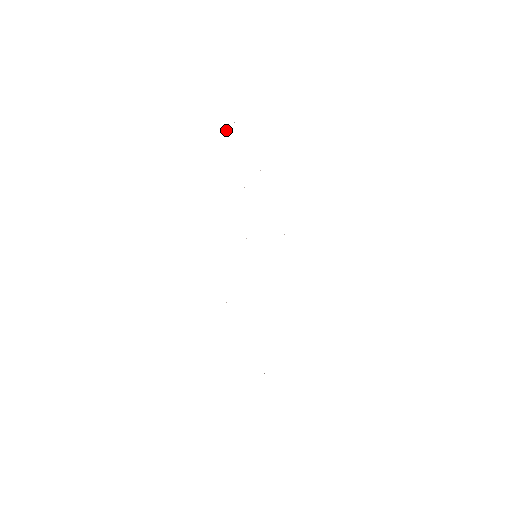
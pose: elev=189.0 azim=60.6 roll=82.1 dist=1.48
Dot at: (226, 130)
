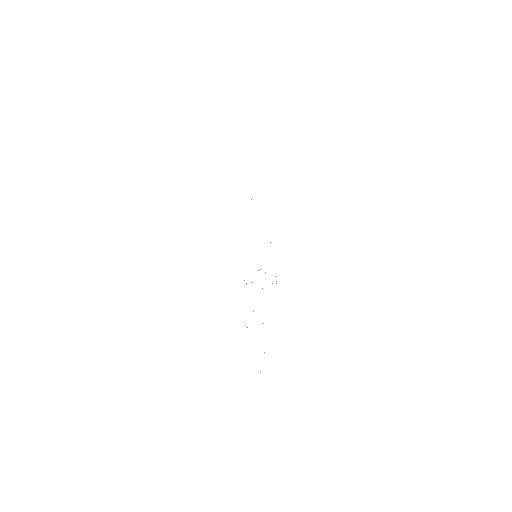
Dot at: occluded
